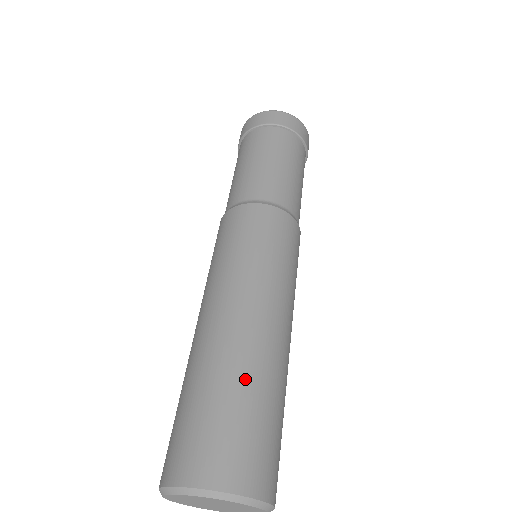
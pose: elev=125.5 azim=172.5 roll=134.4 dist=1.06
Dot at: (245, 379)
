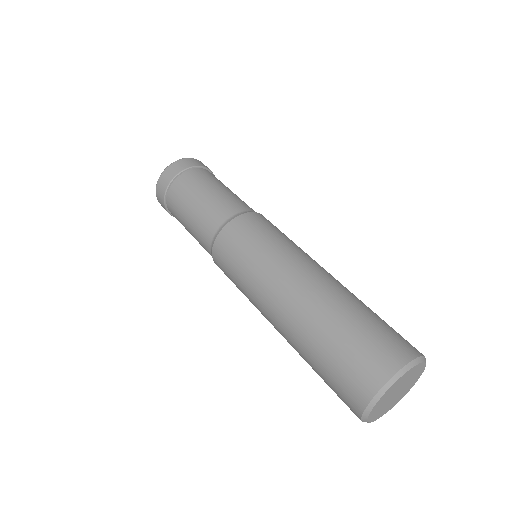
Dot at: (338, 313)
